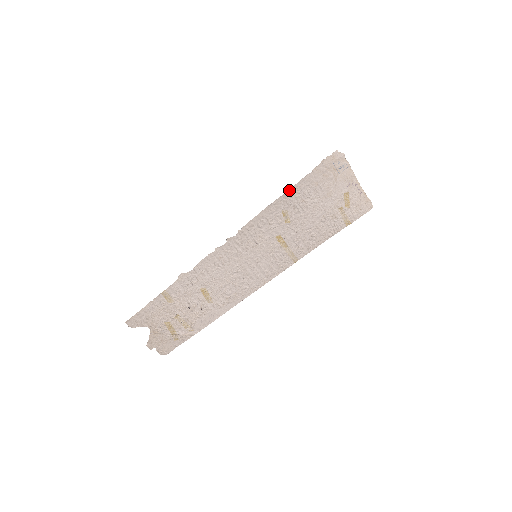
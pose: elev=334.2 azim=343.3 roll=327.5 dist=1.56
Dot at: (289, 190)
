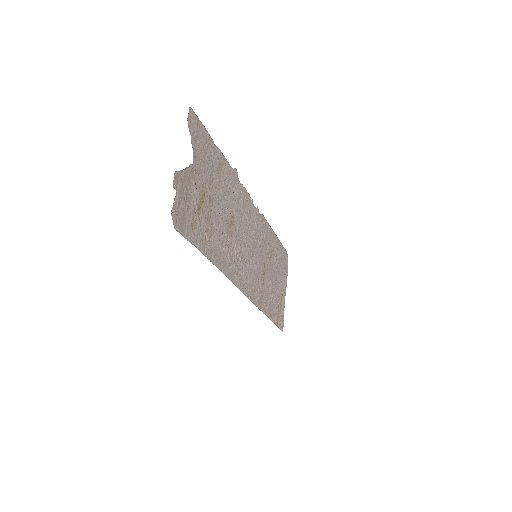
Dot at: (278, 239)
